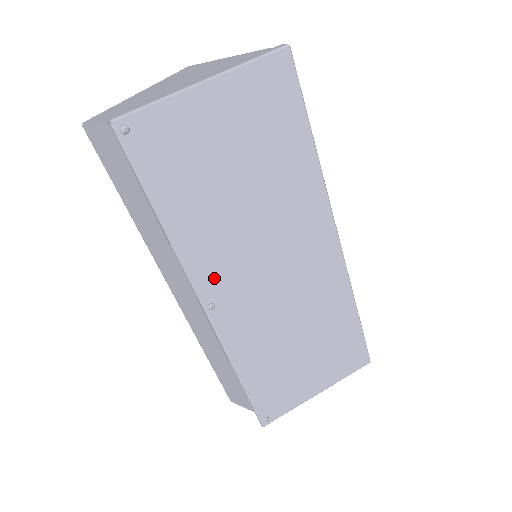
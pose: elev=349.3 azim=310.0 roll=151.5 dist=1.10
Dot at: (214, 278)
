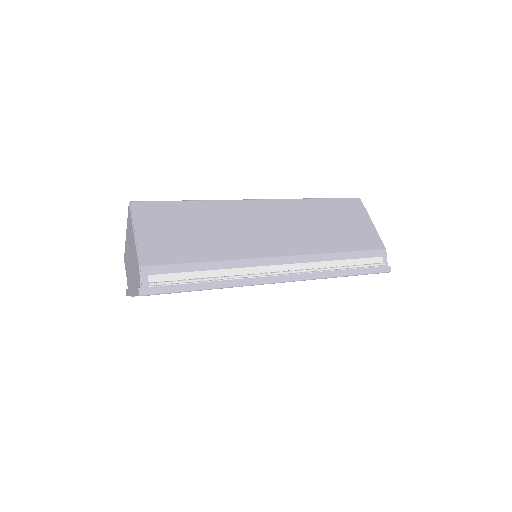
Dot at: occluded
